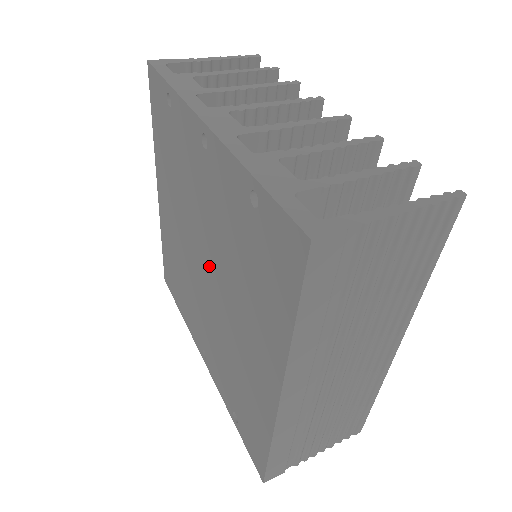
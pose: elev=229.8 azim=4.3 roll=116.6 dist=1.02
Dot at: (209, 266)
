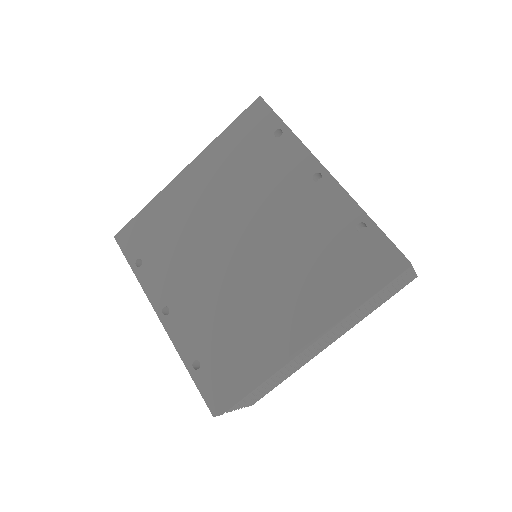
Dot at: (251, 247)
